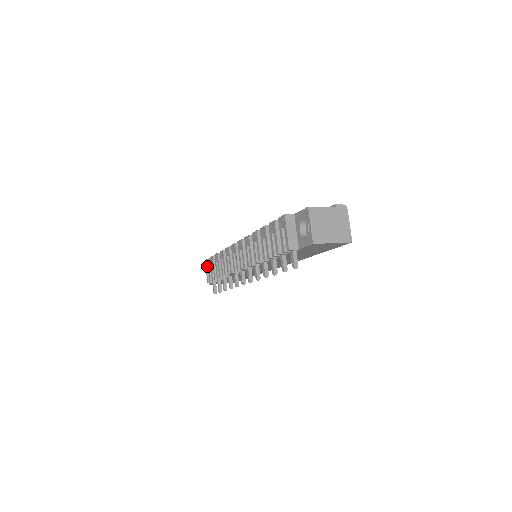
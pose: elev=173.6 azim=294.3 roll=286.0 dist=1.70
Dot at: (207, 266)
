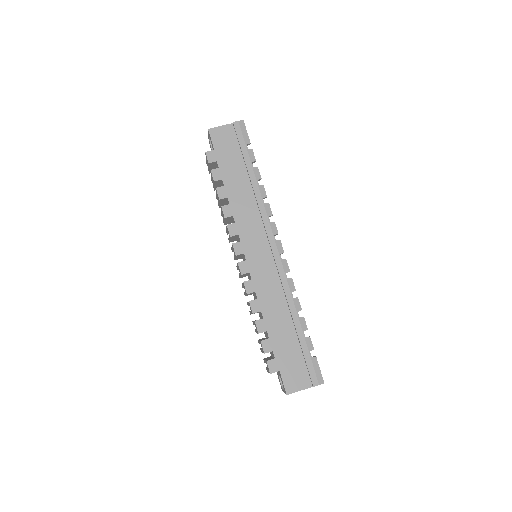
Dot at: occluded
